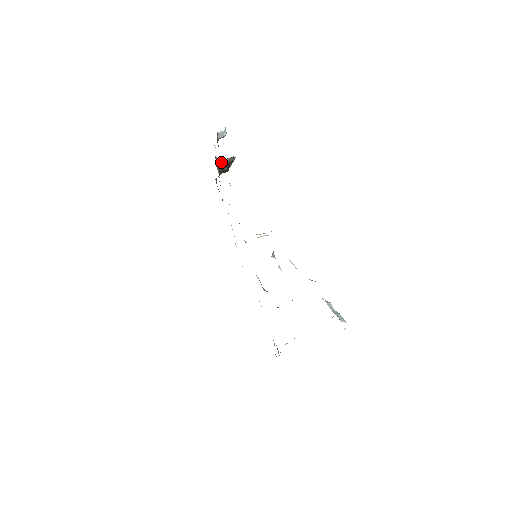
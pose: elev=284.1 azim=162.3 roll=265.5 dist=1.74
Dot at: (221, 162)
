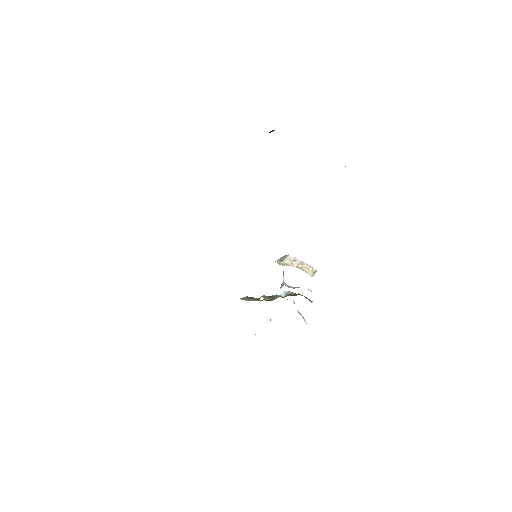
Dot at: occluded
